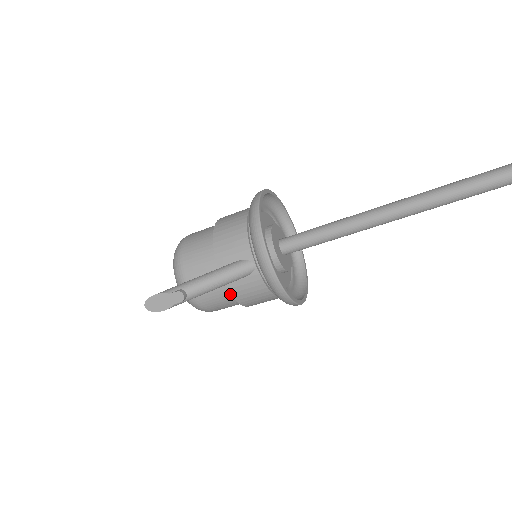
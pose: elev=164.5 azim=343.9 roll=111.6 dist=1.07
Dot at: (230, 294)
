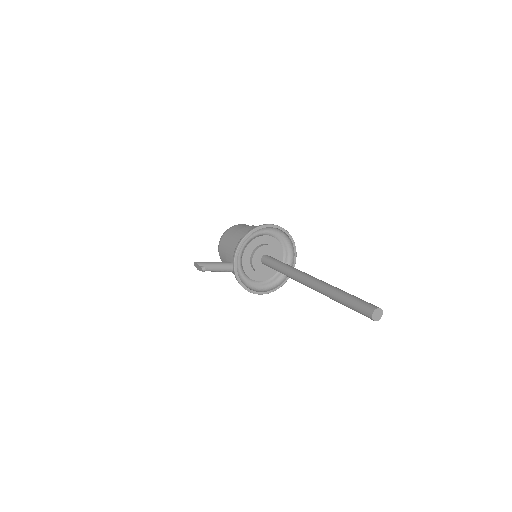
Dot at: occluded
